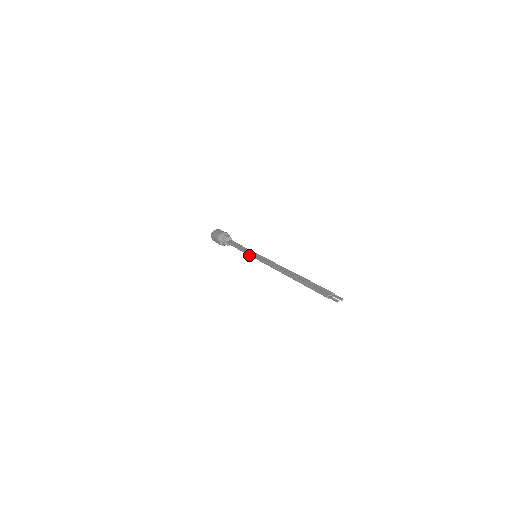
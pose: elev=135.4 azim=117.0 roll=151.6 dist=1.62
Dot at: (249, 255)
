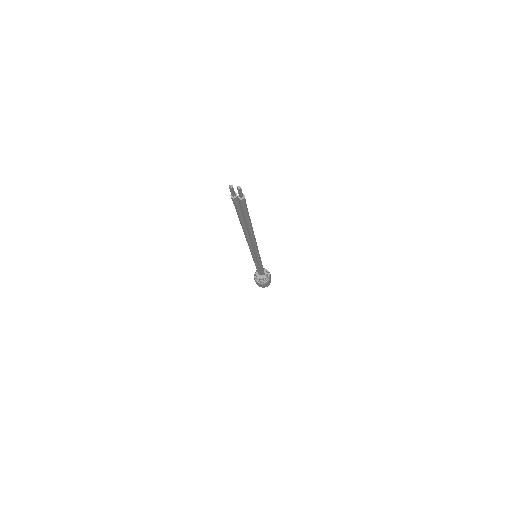
Dot at: occluded
